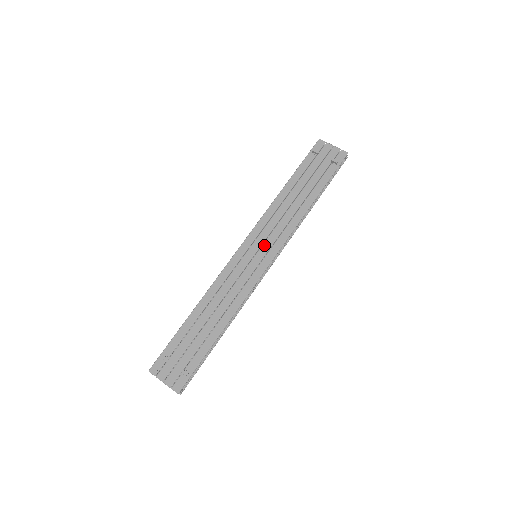
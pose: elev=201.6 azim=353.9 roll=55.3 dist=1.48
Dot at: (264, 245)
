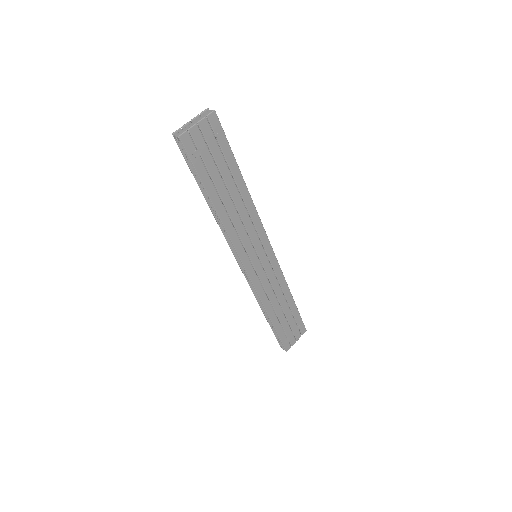
Dot at: (256, 248)
